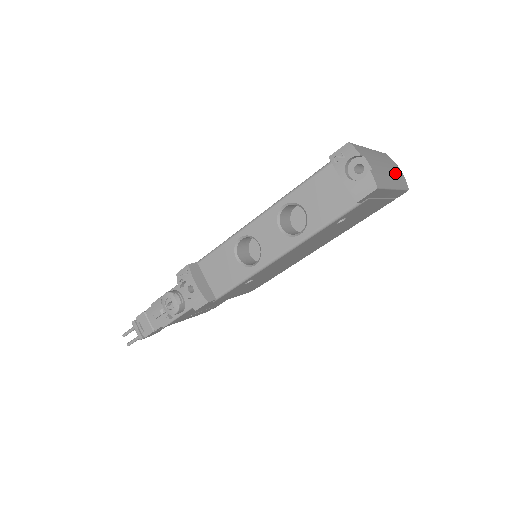
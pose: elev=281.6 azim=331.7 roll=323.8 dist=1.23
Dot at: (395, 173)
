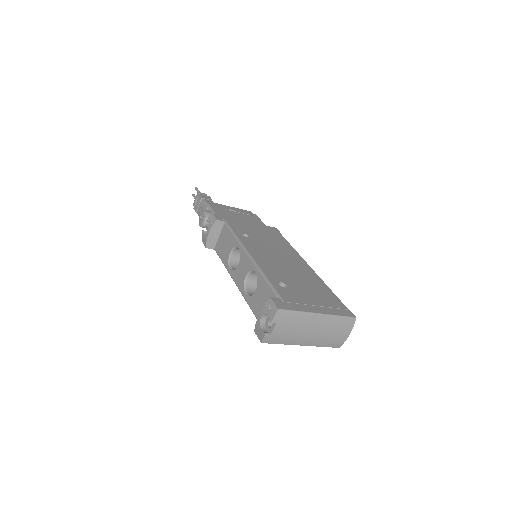
Dot at: (326, 337)
